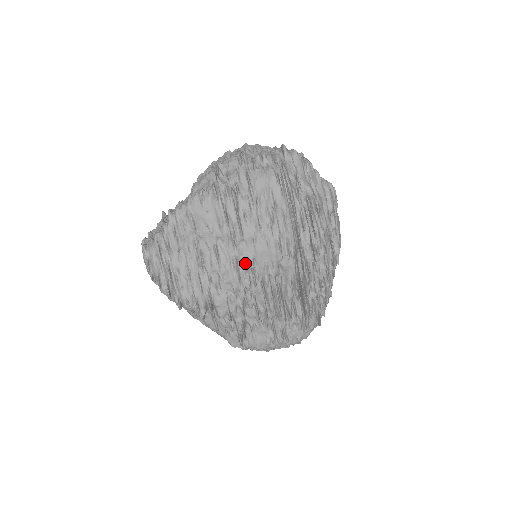
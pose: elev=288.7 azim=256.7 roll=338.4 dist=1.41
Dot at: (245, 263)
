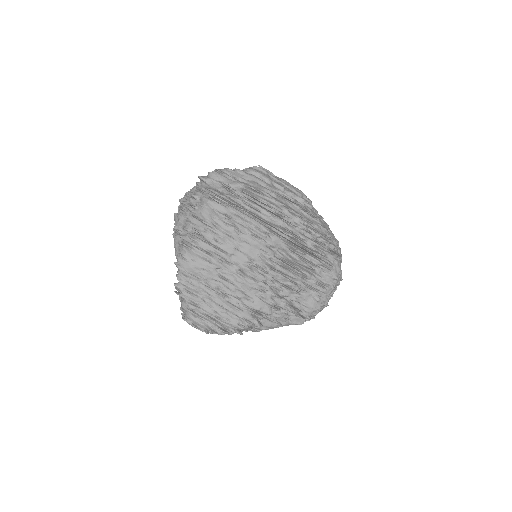
Dot at: (247, 267)
